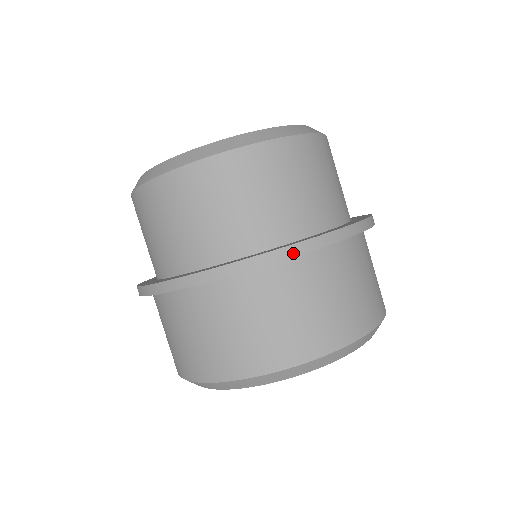
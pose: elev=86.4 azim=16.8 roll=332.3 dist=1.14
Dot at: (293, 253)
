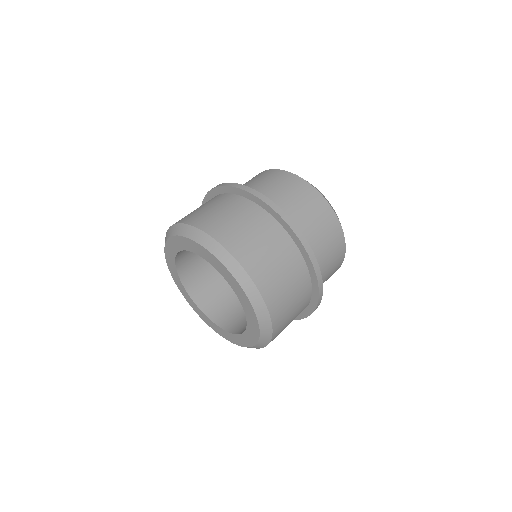
Dot at: (222, 185)
